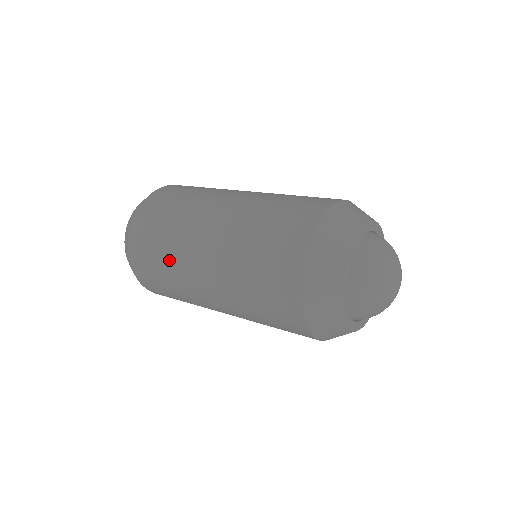
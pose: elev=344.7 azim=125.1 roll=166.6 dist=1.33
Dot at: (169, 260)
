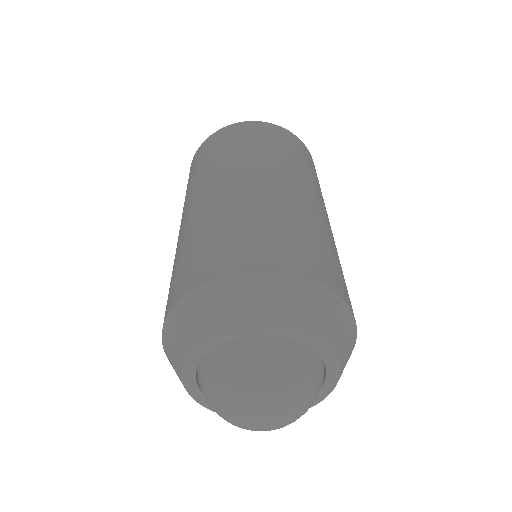
Dot at: (188, 190)
